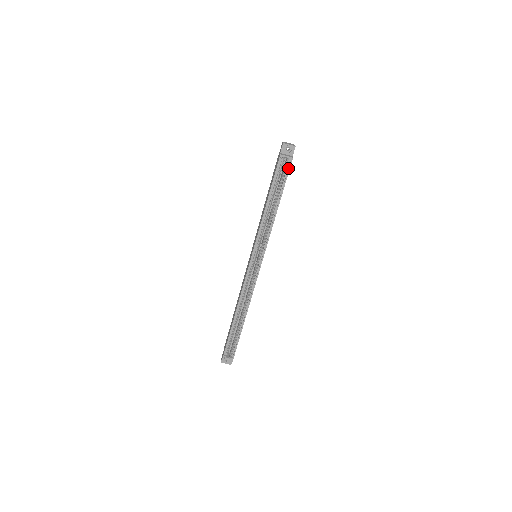
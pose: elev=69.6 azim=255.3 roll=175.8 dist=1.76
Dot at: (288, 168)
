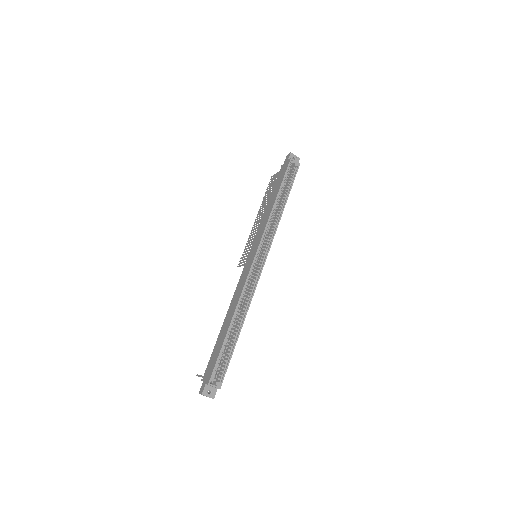
Dot at: (296, 171)
